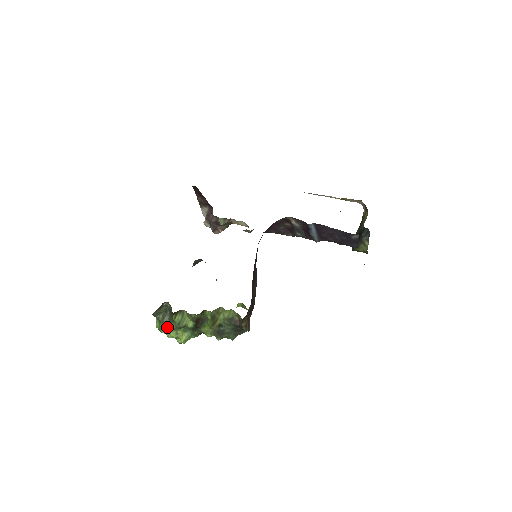
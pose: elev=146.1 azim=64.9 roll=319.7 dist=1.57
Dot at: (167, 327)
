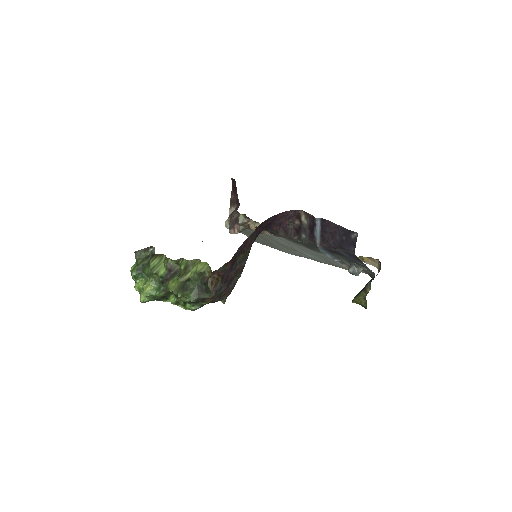
Dot at: (140, 271)
